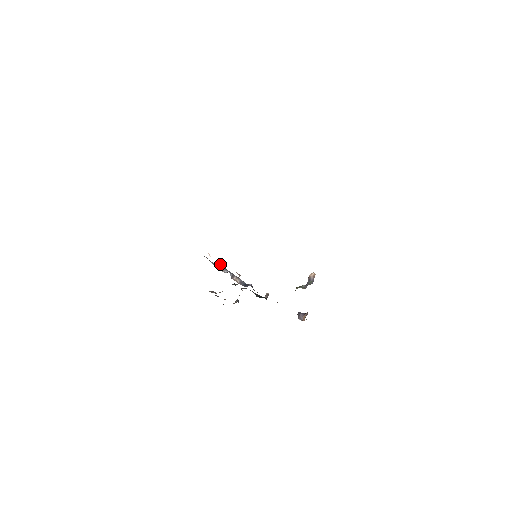
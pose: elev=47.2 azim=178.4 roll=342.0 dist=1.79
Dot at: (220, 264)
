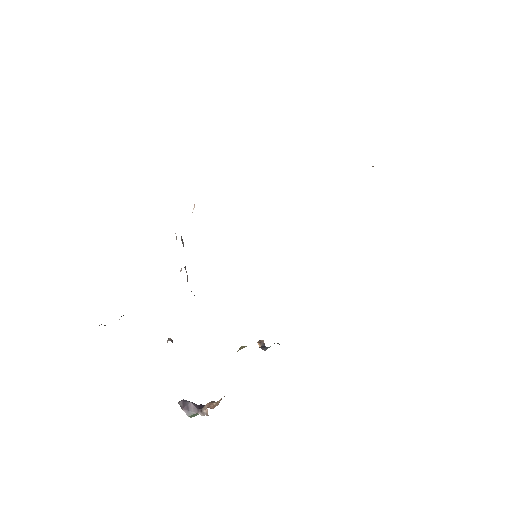
Dot at: occluded
